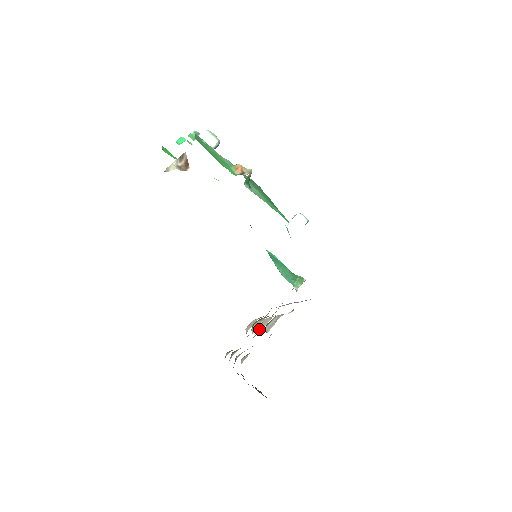
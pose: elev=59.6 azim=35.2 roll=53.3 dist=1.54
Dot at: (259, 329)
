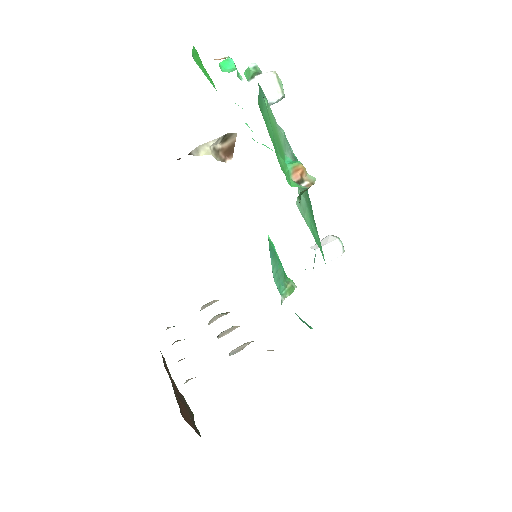
Dot at: (220, 335)
